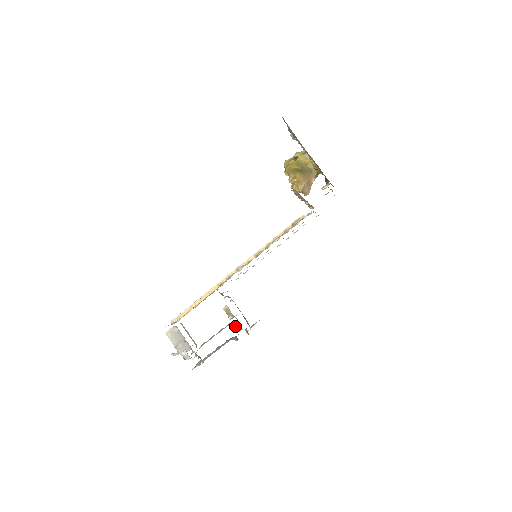
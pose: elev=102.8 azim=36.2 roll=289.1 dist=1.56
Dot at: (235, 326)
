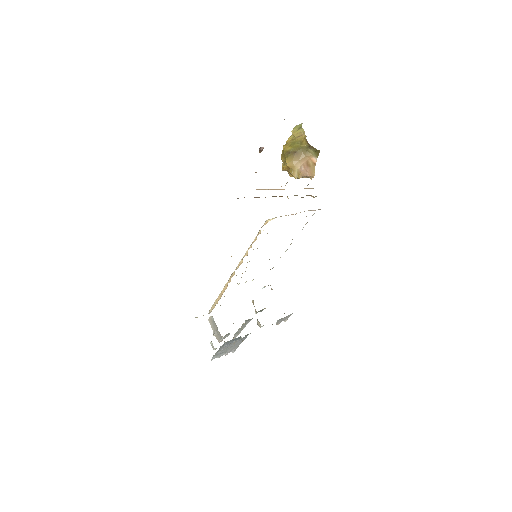
Dot at: (257, 321)
